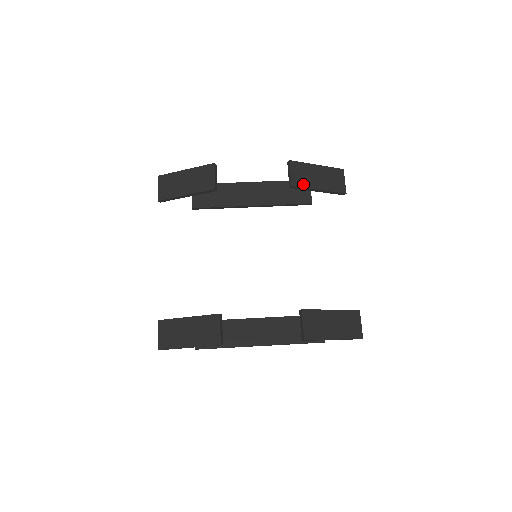
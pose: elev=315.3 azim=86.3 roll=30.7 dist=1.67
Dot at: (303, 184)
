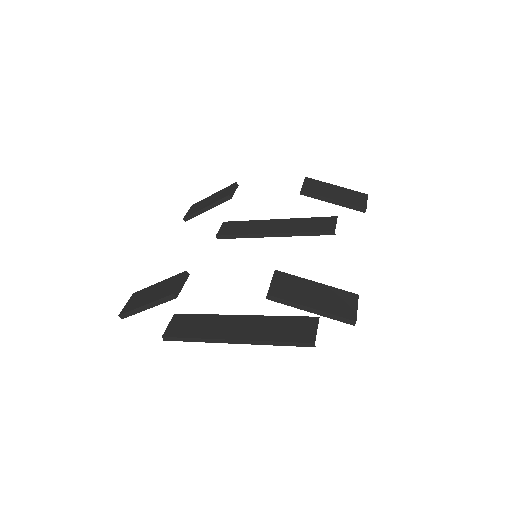
Dot at: (315, 192)
